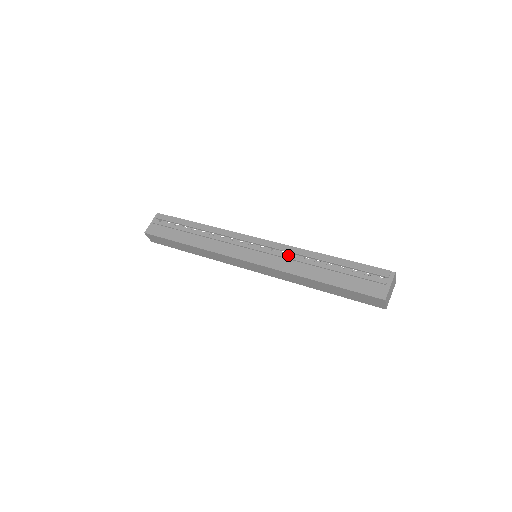
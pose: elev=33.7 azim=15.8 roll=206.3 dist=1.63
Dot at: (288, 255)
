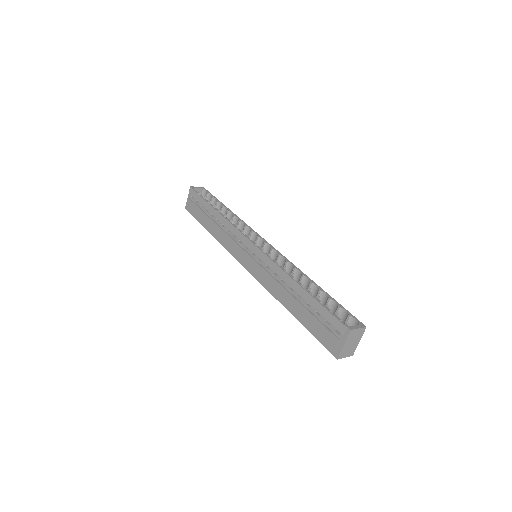
Dot at: (271, 271)
